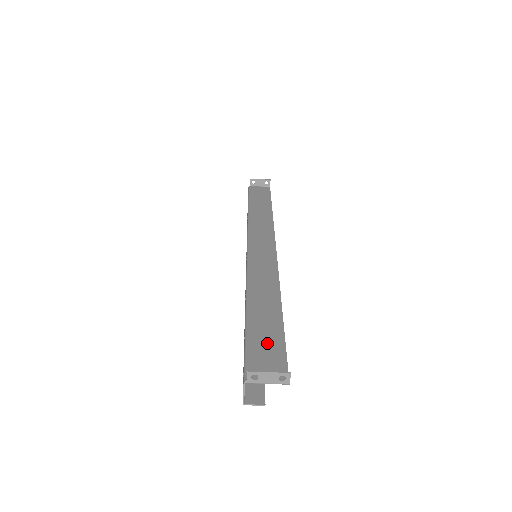
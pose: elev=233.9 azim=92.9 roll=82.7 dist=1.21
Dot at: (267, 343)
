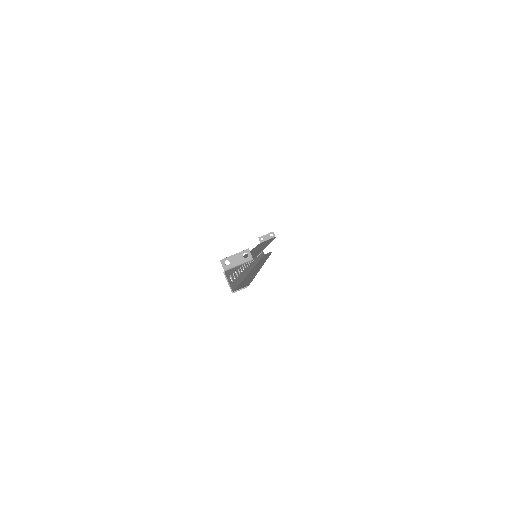
Dot at: occluded
